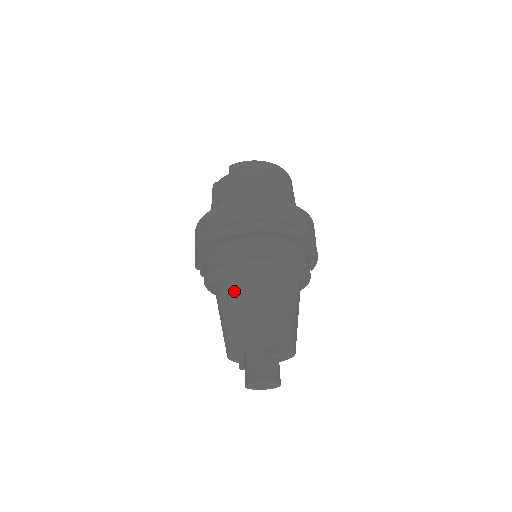
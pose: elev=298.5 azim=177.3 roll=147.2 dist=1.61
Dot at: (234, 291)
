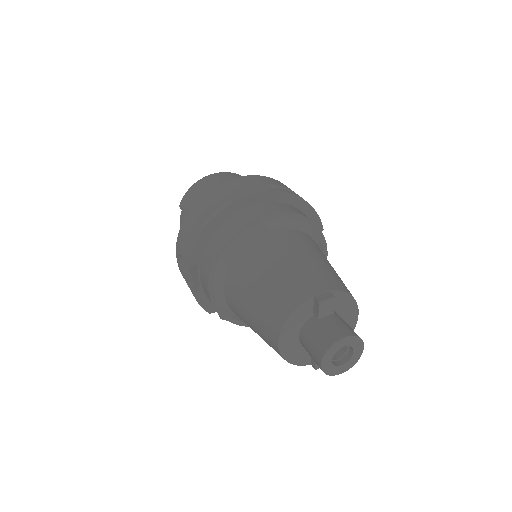
Dot at: (239, 285)
